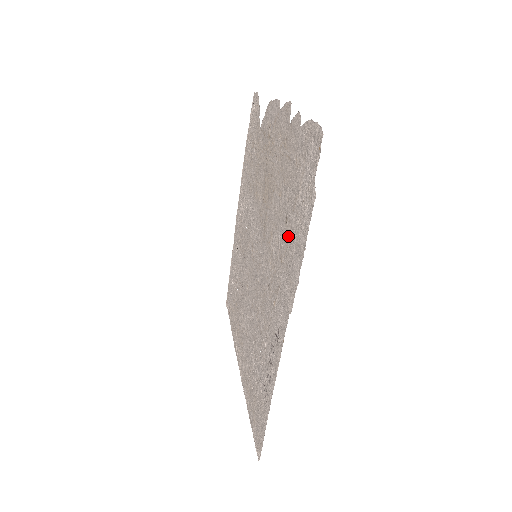
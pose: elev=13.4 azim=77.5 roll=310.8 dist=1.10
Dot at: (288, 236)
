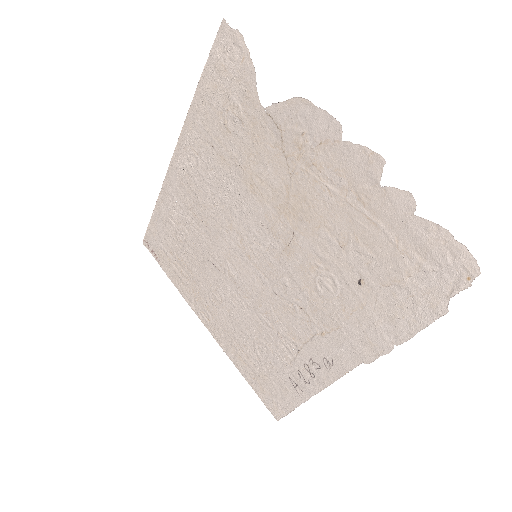
Dot at: (366, 301)
